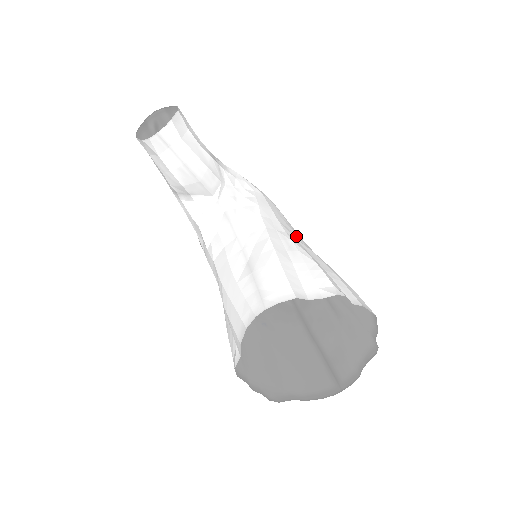
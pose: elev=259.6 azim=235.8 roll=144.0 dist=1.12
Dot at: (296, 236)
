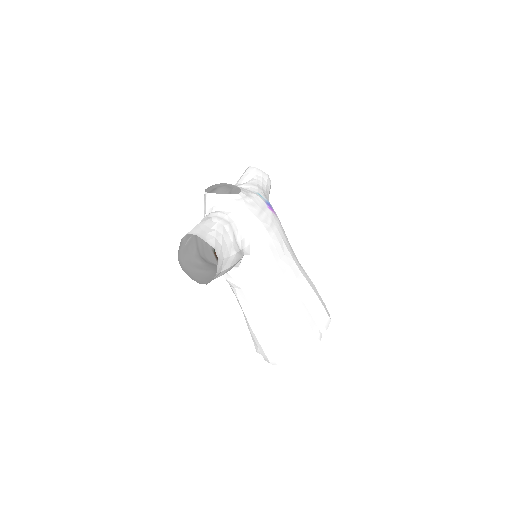
Dot at: (291, 275)
